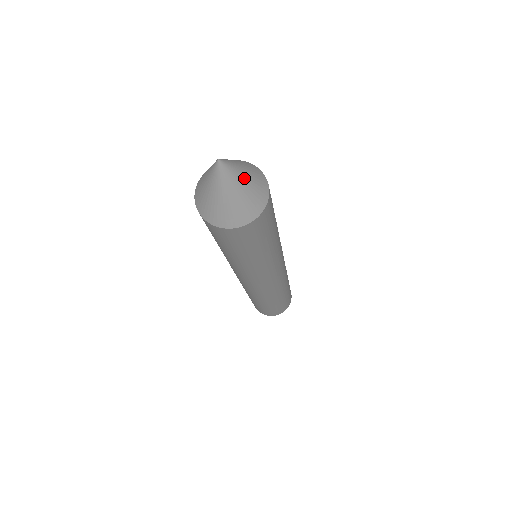
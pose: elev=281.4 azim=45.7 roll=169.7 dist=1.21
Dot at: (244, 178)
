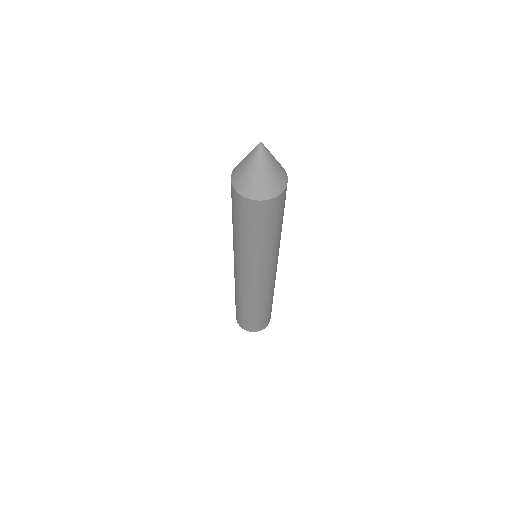
Dot at: (268, 169)
